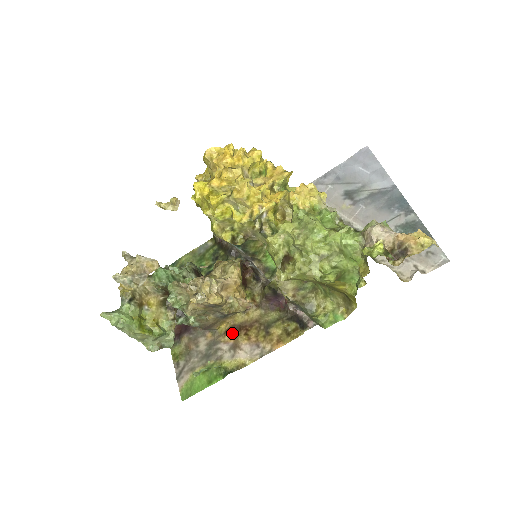
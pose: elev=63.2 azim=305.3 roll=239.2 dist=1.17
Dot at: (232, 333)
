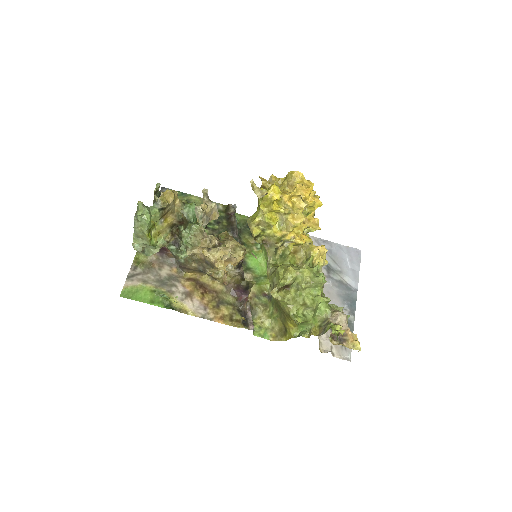
Dot at: (193, 284)
